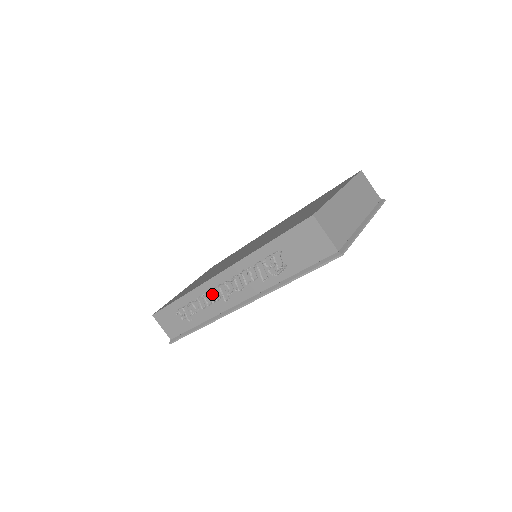
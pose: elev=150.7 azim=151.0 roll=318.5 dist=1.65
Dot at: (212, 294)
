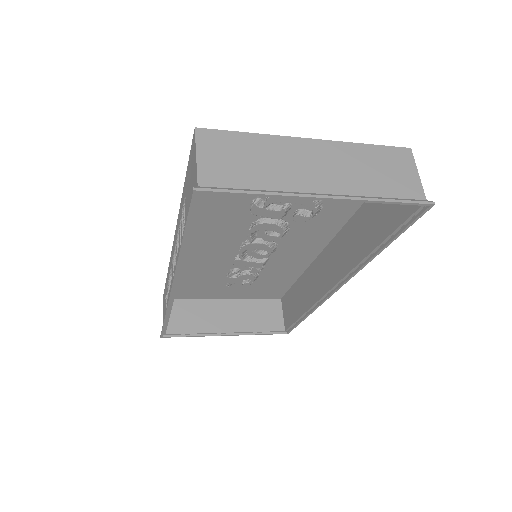
Dot at: (171, 270)
